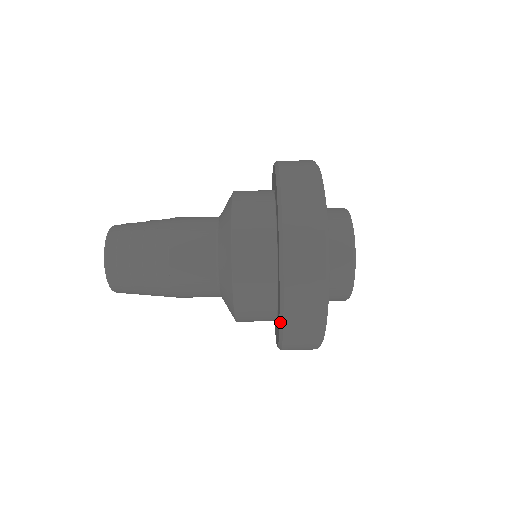
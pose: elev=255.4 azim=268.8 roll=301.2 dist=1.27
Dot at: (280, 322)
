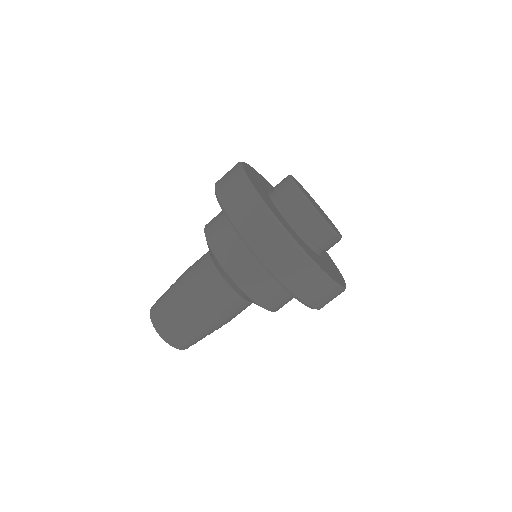
Dot at: occluded
